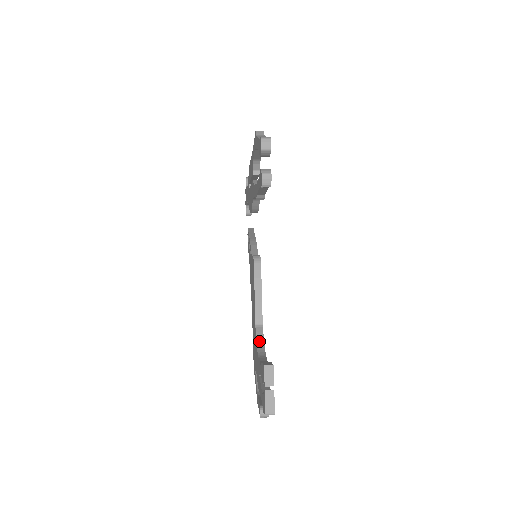
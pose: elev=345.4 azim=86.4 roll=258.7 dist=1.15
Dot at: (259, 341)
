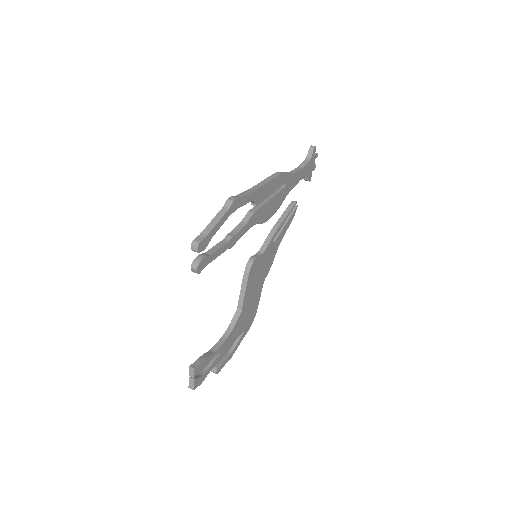
Dot at: (232, 323)
